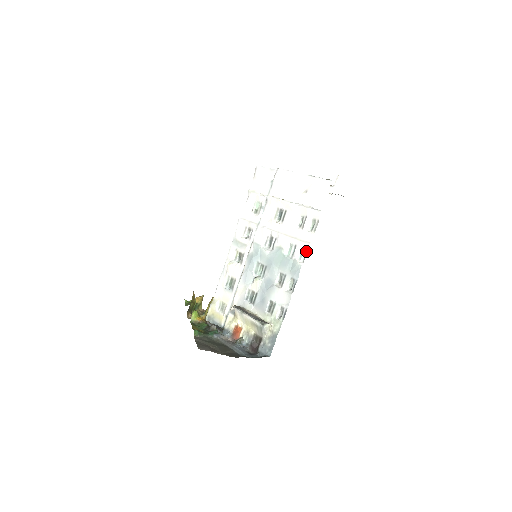
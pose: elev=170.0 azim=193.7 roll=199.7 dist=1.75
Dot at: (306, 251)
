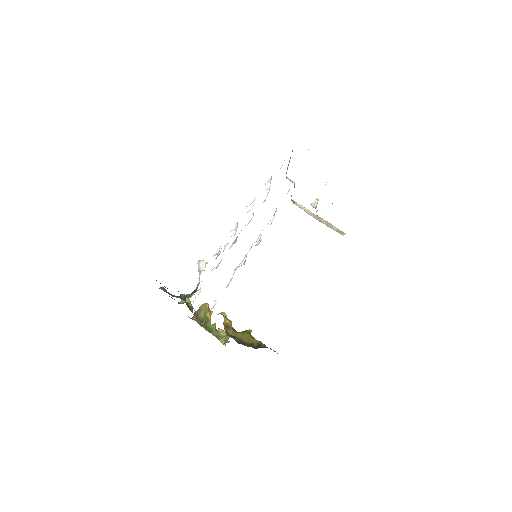
Dot at: occluded
